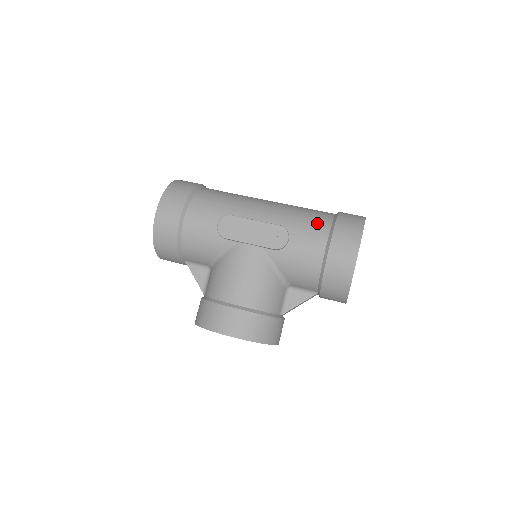
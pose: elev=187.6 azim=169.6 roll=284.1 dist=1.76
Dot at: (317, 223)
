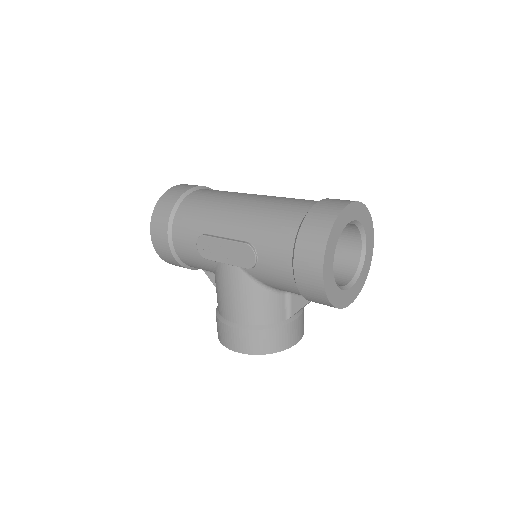
Dot at: (282, 233)
